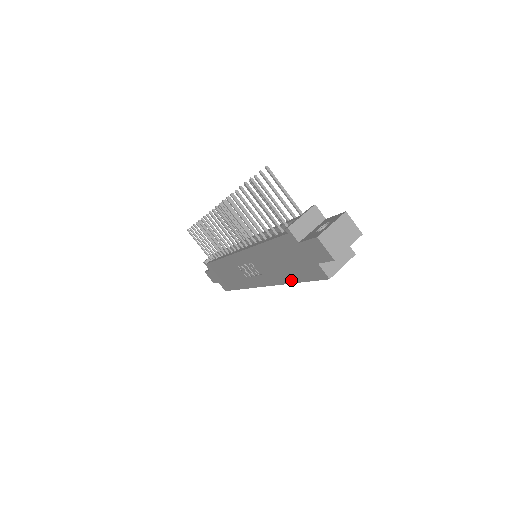
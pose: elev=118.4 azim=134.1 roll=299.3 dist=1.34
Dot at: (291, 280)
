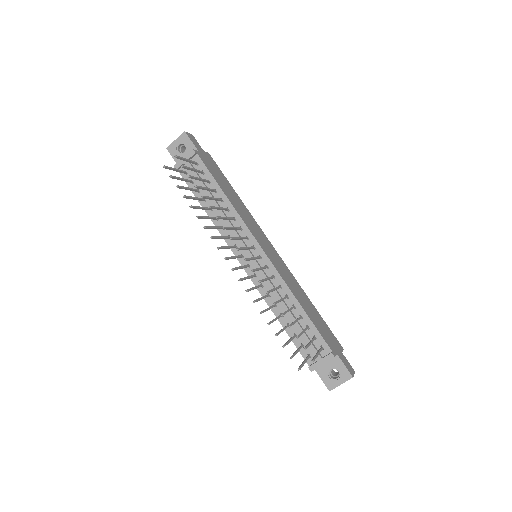
Dot at: occluded
